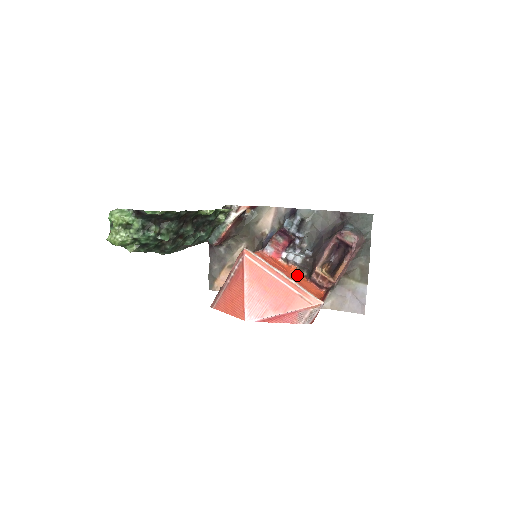
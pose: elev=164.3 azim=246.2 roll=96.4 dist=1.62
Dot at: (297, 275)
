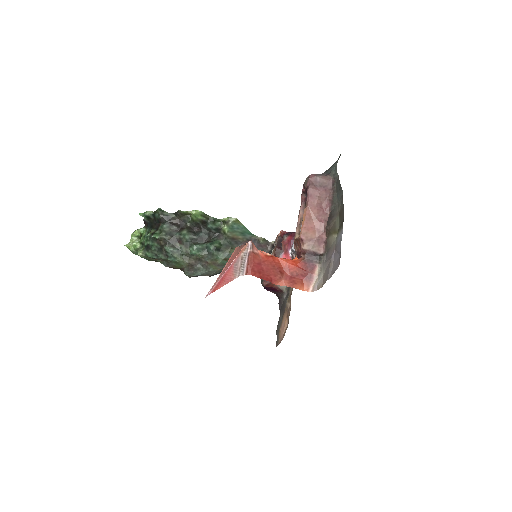
Dot at: occluded
